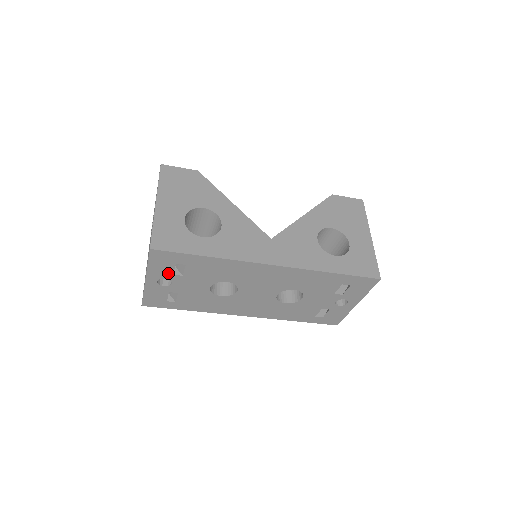
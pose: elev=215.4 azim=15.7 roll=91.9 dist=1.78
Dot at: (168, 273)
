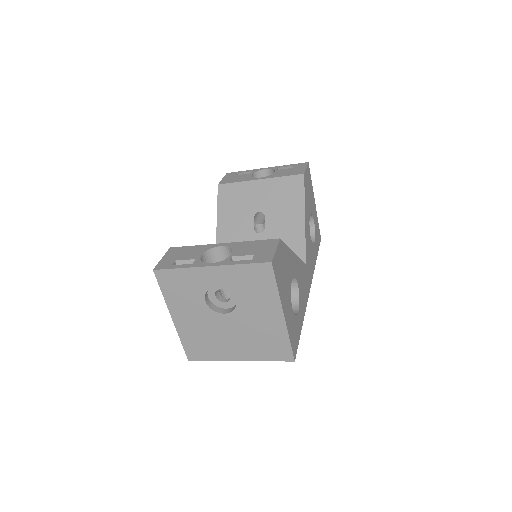
Dot at: occluded
